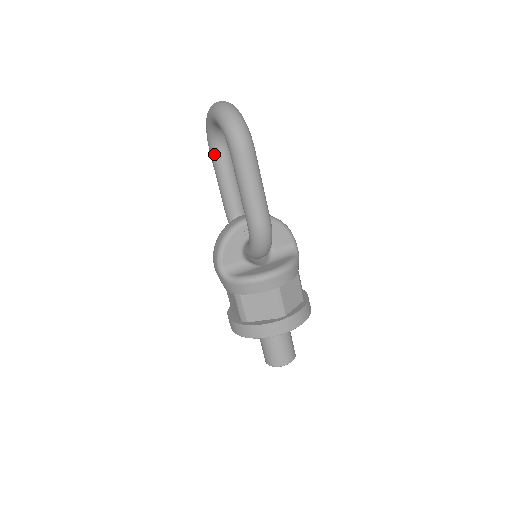
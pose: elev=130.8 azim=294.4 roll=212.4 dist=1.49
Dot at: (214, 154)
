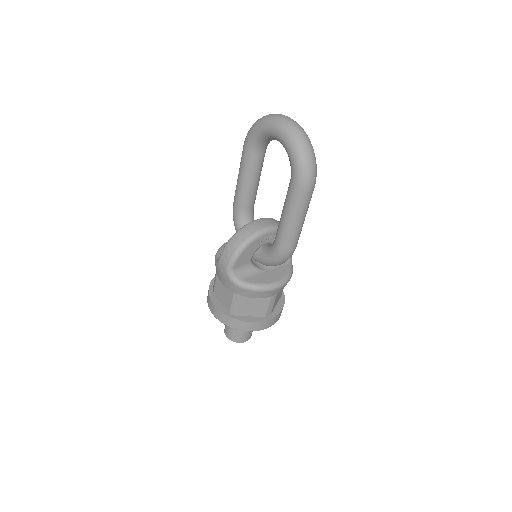
Dot at: (251, 154)
